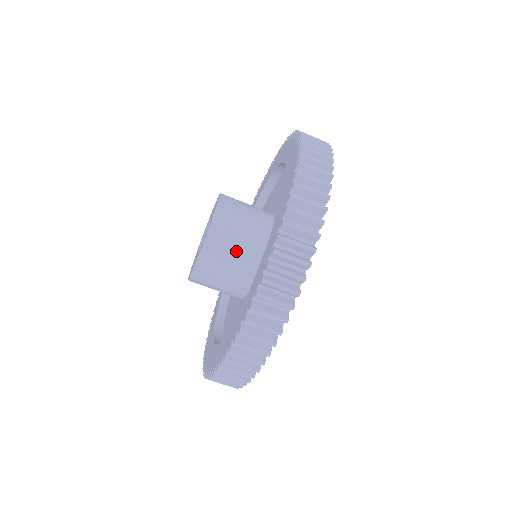
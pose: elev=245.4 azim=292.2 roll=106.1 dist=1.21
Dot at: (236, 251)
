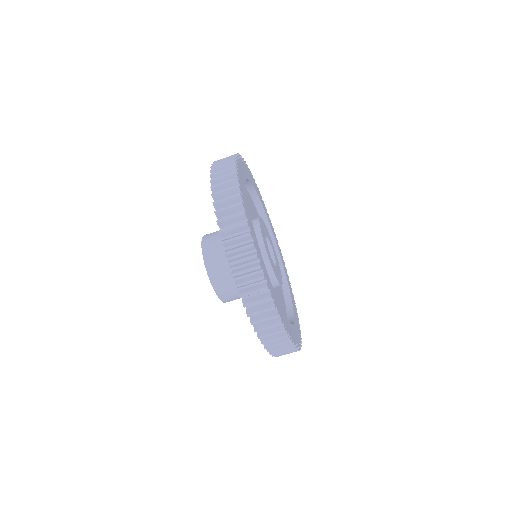
Dot at: occluded
